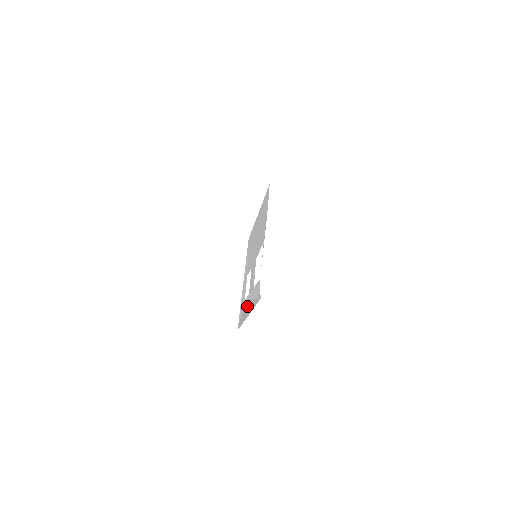
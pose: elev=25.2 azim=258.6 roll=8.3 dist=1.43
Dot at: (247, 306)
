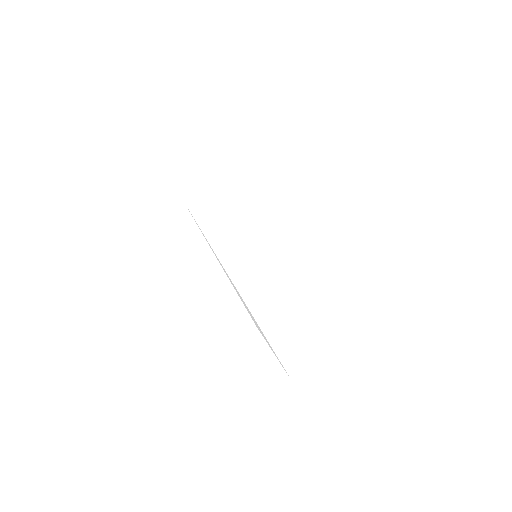
Dot at: (202, 245)
